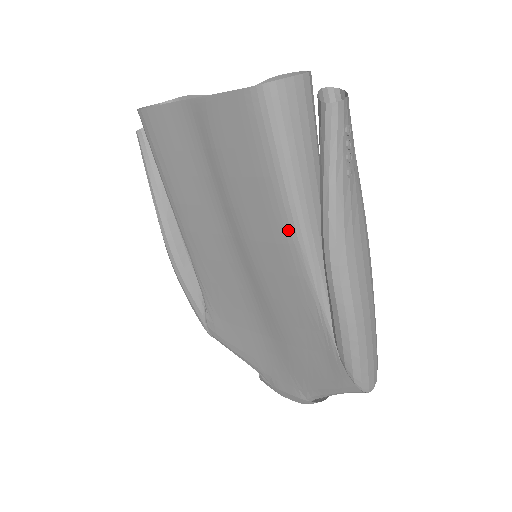
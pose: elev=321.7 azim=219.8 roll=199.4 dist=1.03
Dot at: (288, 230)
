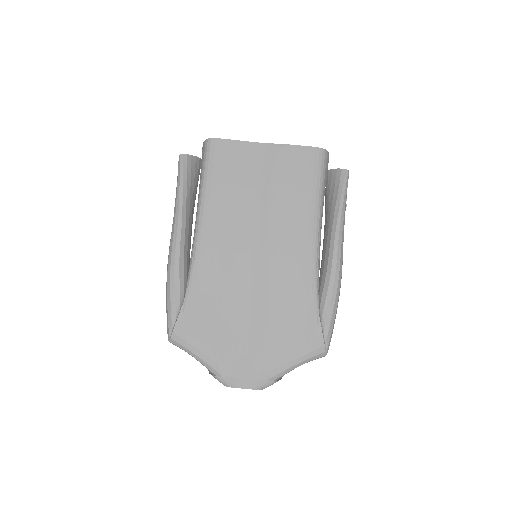
Dot at: (312, 226)
